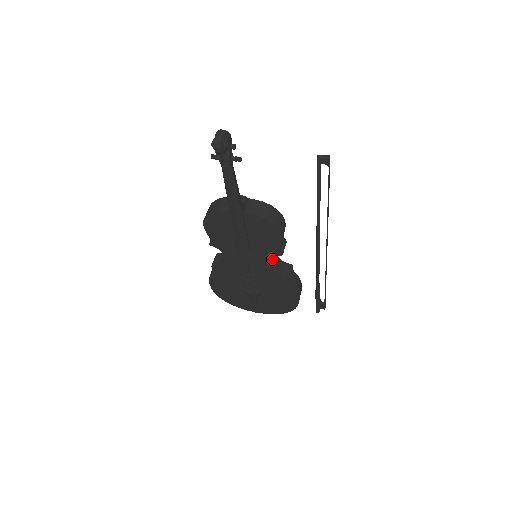
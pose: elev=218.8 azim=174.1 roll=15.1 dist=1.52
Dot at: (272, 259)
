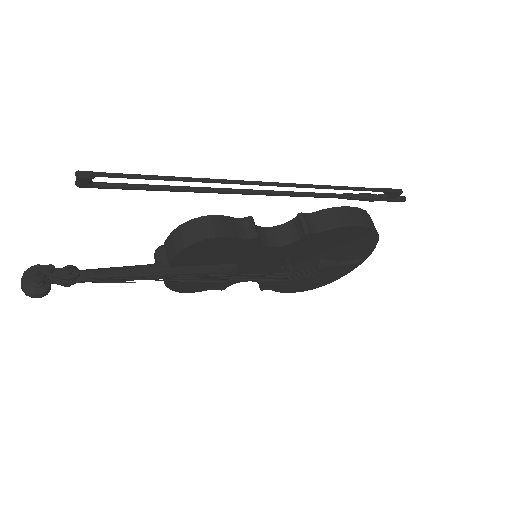
Dot at: (270, 240)
